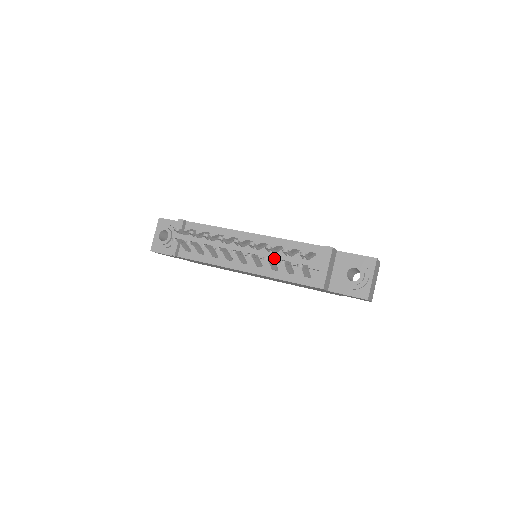
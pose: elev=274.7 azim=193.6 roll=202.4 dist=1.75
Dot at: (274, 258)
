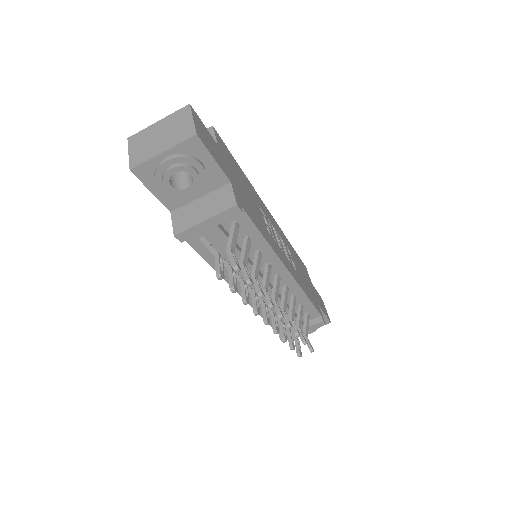
Dot at: occluded
